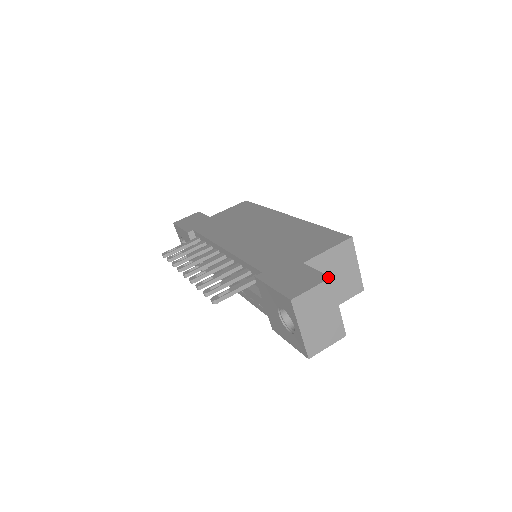
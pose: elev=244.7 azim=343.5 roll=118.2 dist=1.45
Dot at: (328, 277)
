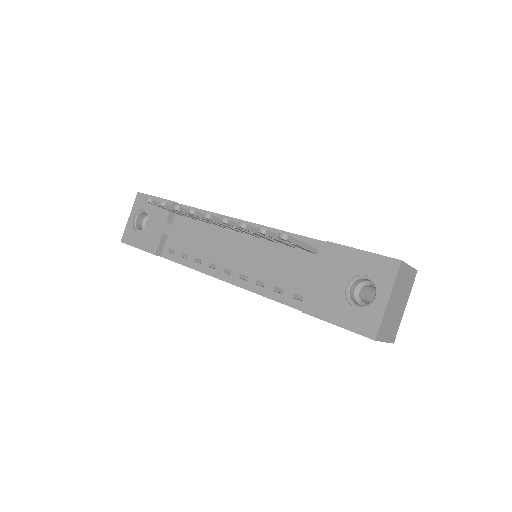
Dot at: (415, 269)
